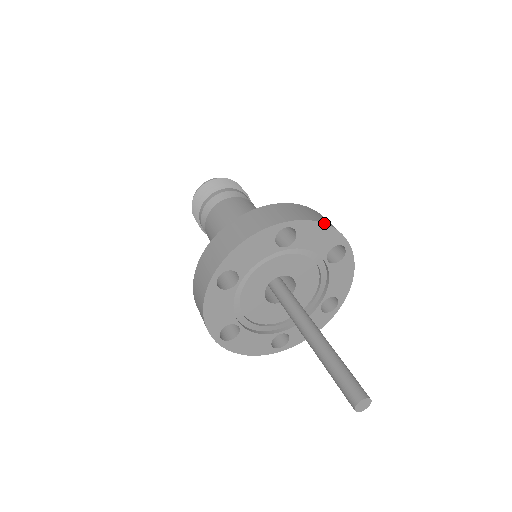
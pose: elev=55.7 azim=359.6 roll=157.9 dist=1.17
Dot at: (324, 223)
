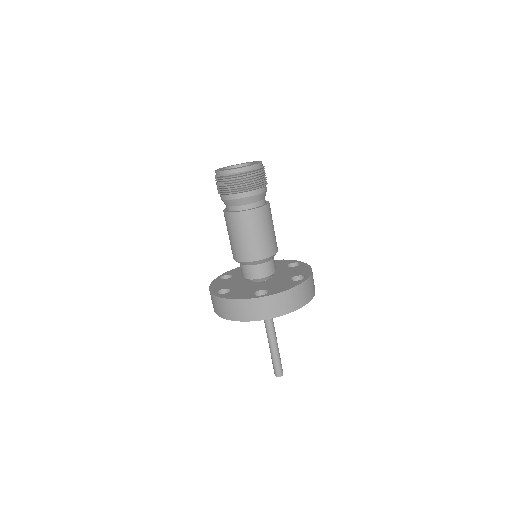
Dot at: occluded
